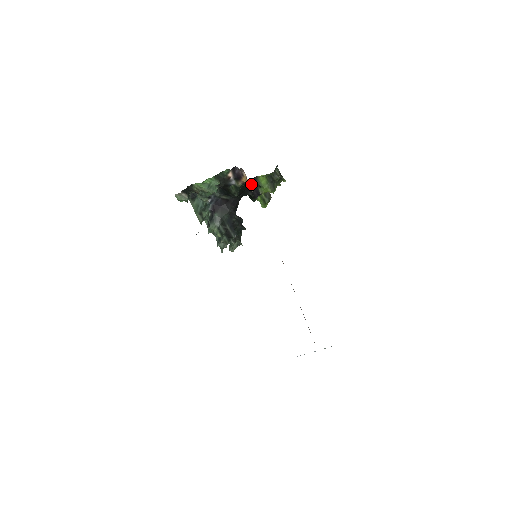
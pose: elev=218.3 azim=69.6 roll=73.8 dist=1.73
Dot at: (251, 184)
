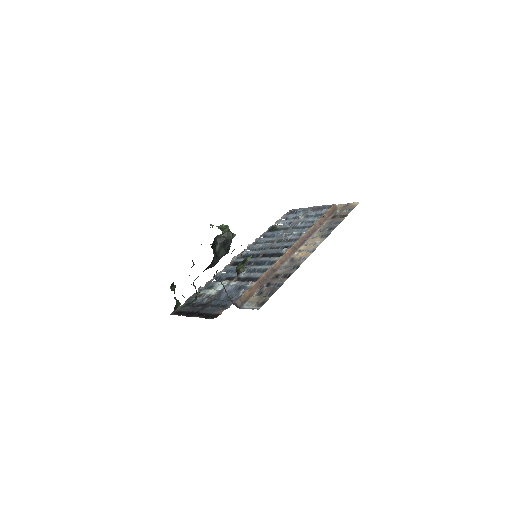
Dot at: occluded
